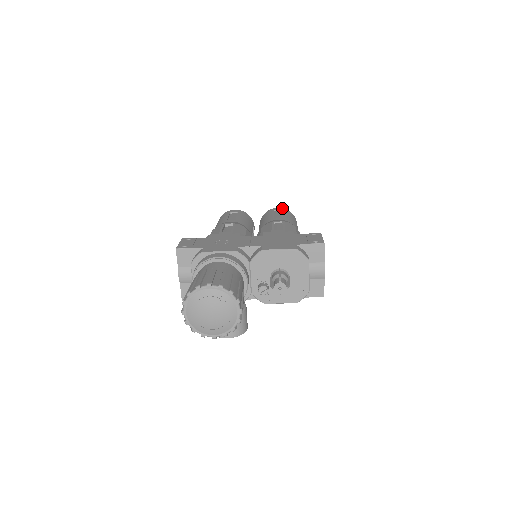
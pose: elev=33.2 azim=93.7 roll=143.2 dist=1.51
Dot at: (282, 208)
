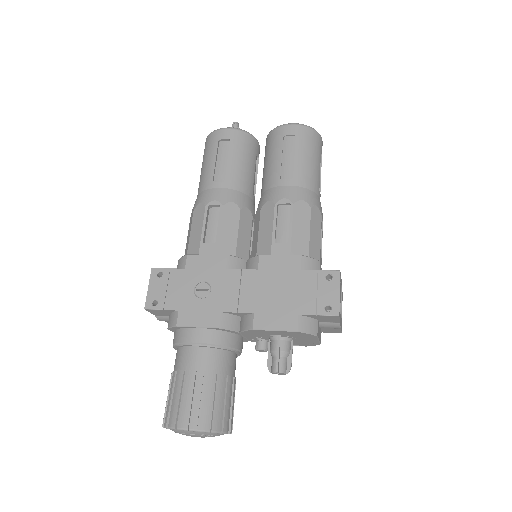
Dot at: (297, 126)
